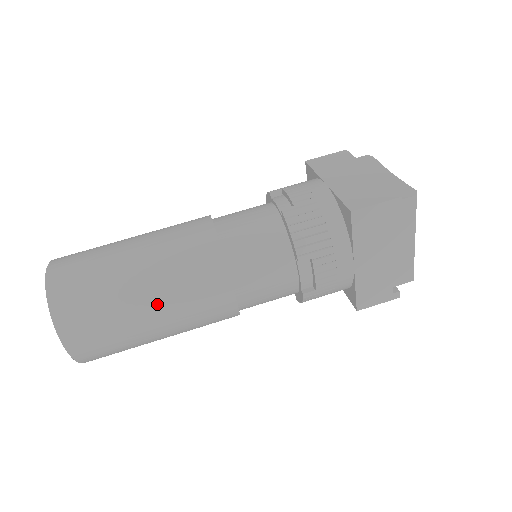
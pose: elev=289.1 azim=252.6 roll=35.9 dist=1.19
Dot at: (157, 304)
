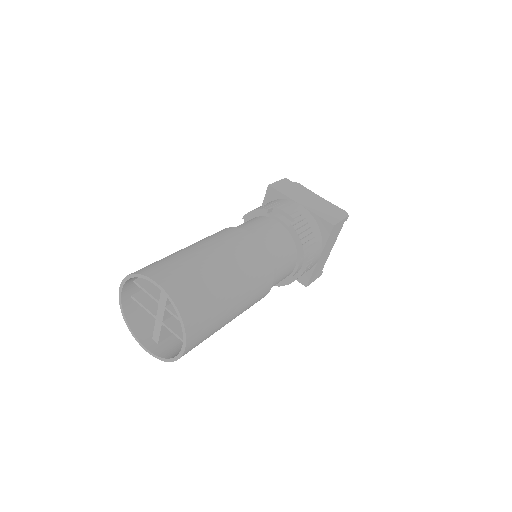
Dot at: (240, 300)
